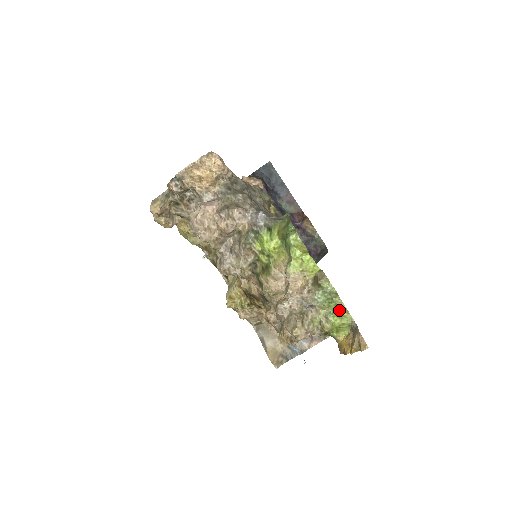
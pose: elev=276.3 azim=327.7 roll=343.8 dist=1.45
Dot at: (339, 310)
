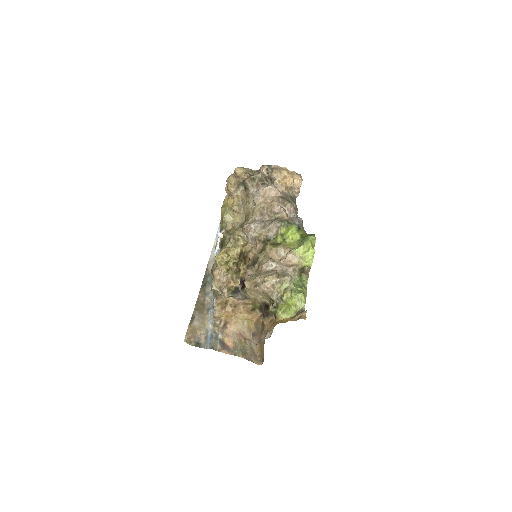
Dot at: (303, 293)
